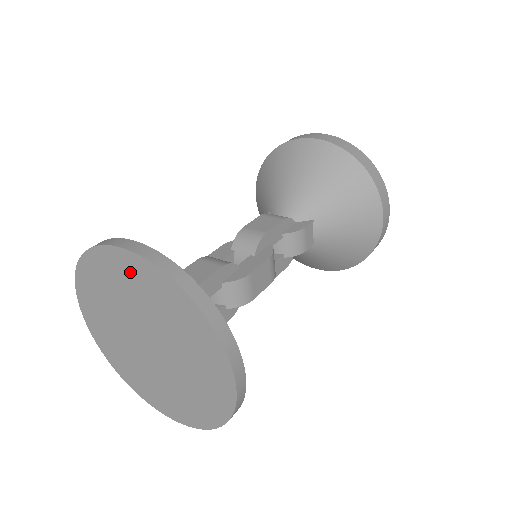
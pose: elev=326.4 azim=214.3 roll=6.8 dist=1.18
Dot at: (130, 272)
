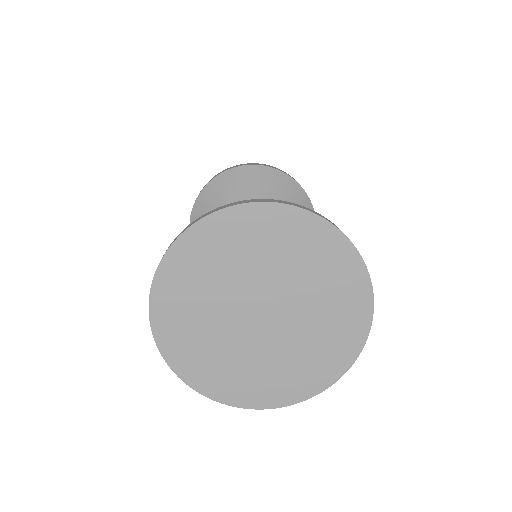
Dot at: (278, 229)
